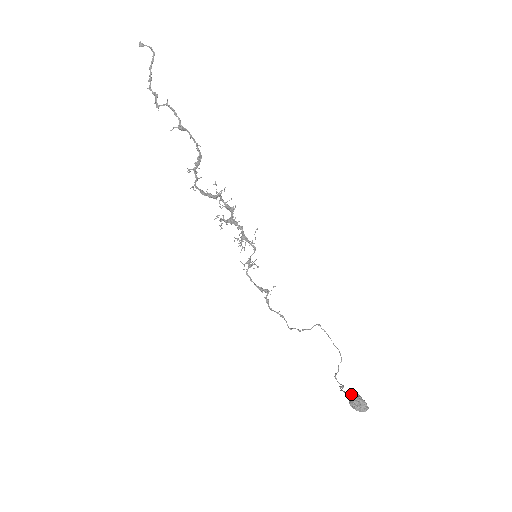
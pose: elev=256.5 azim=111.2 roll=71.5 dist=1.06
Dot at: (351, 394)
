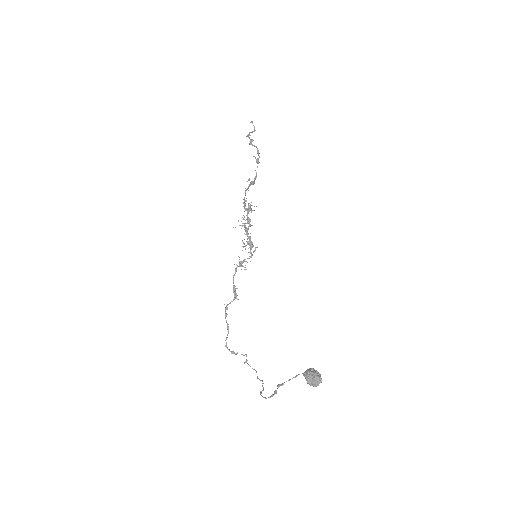
Dot at: occluded
